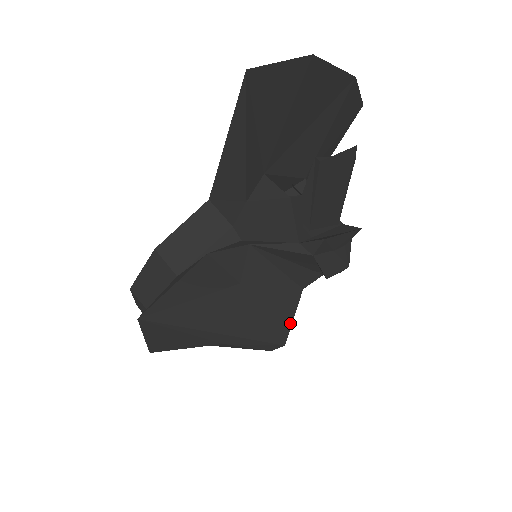
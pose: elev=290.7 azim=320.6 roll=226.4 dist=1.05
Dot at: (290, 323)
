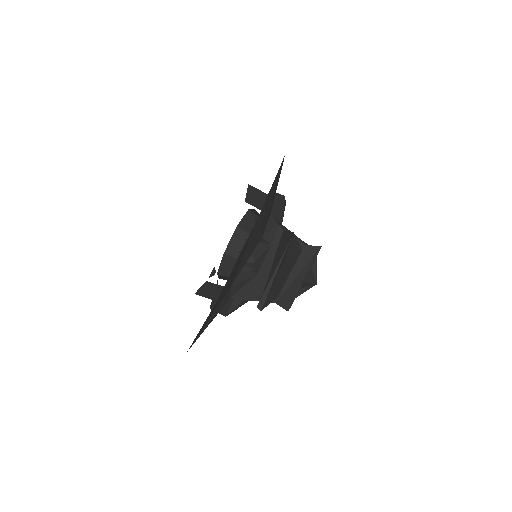
Dot at: occluded
